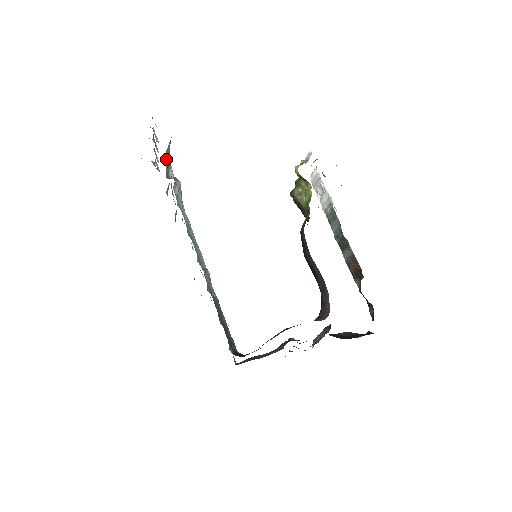
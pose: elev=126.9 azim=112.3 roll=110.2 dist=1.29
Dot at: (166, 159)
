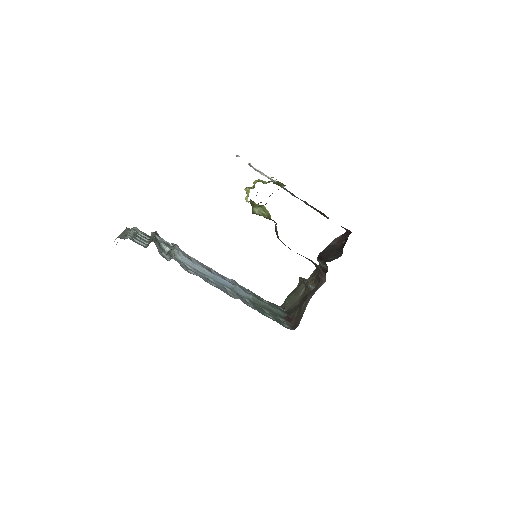
Dot at: (159, 250)
